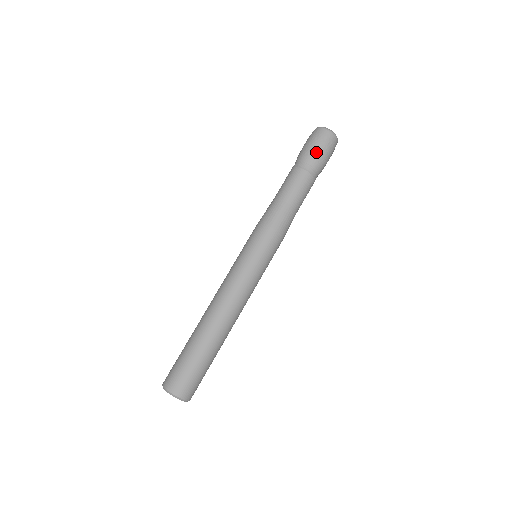
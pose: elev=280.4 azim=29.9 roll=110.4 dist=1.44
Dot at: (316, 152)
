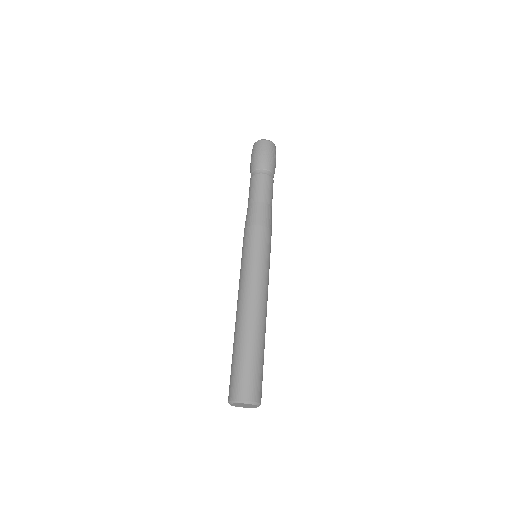
Dot at: (272, 160)
